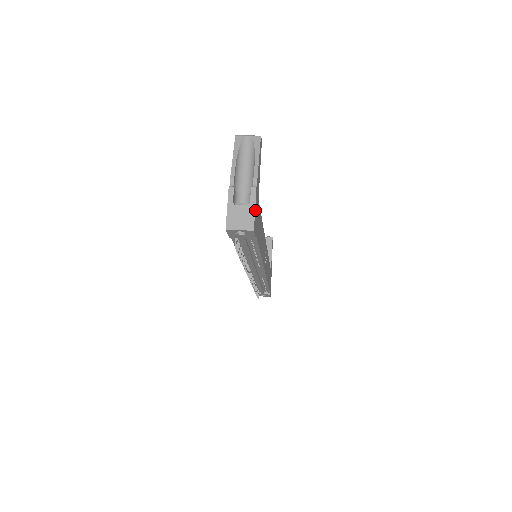
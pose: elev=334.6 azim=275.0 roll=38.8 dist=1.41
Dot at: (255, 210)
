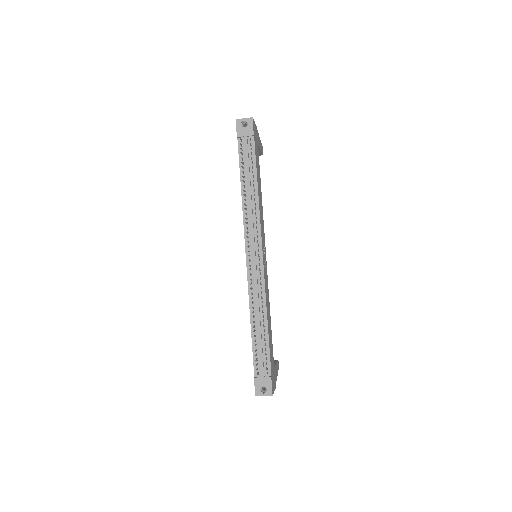
Dot at: (255, 124)
